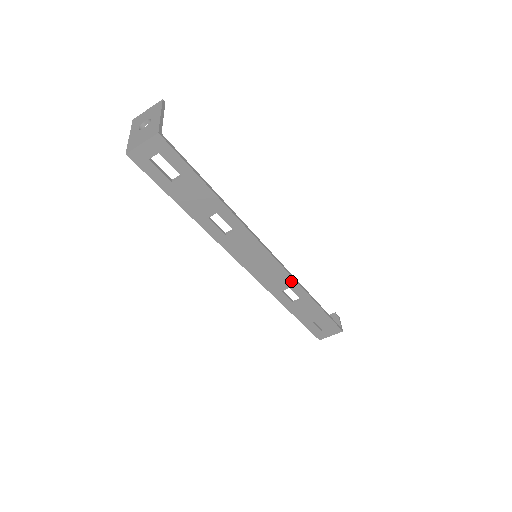
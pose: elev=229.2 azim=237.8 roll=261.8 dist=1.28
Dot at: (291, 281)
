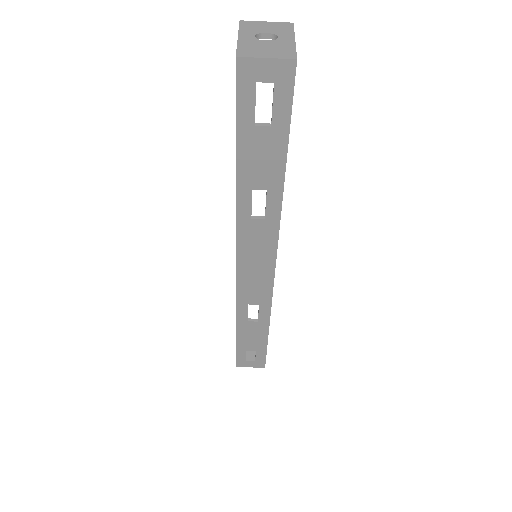
Dot at: (267, 299)
